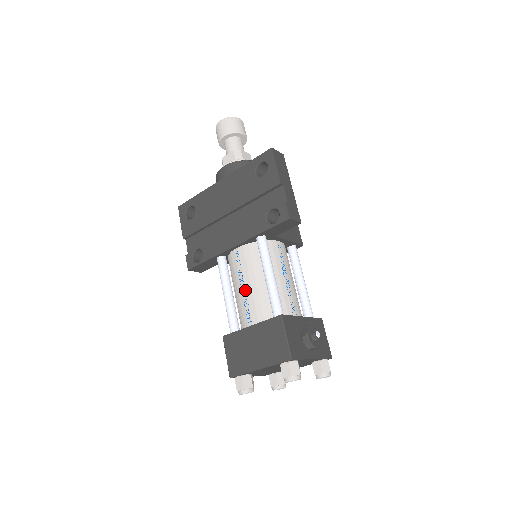
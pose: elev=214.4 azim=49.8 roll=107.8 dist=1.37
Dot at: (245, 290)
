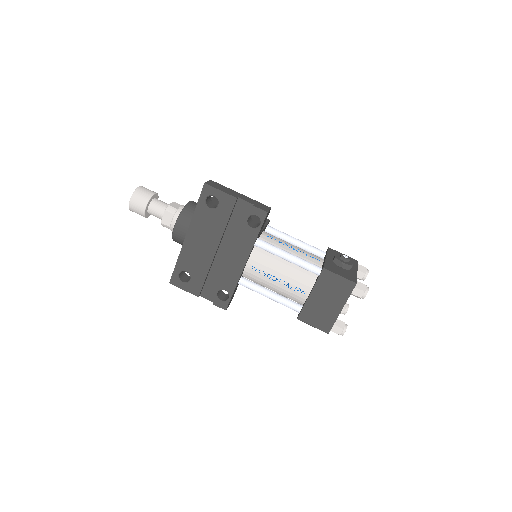
Dot at: (281, 280)
